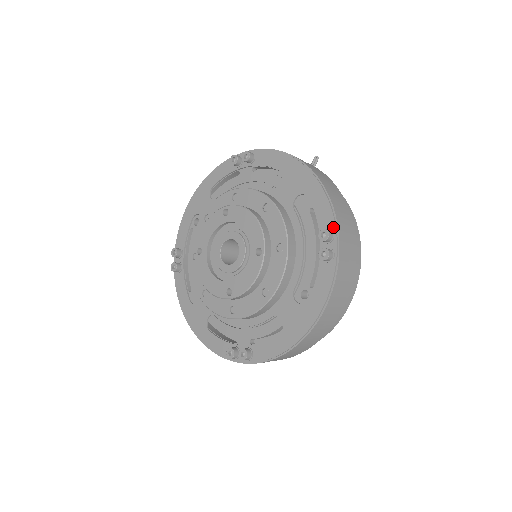
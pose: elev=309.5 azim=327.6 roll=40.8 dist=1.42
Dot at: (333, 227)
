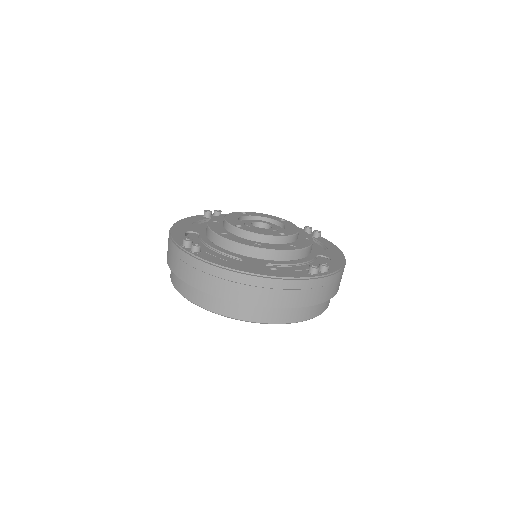
Dot at: (331, 272)
